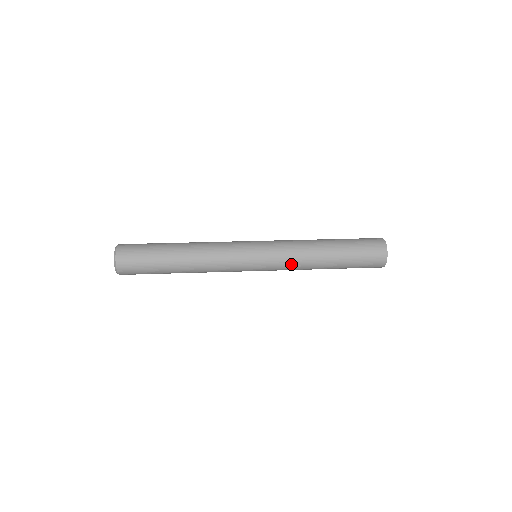
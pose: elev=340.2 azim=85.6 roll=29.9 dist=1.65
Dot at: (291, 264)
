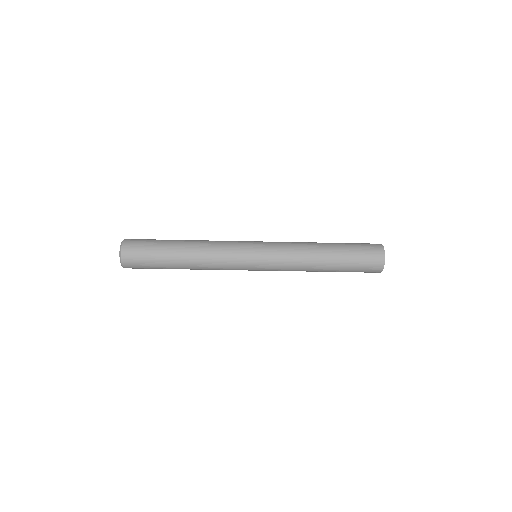
Dot at: (289, 244)
